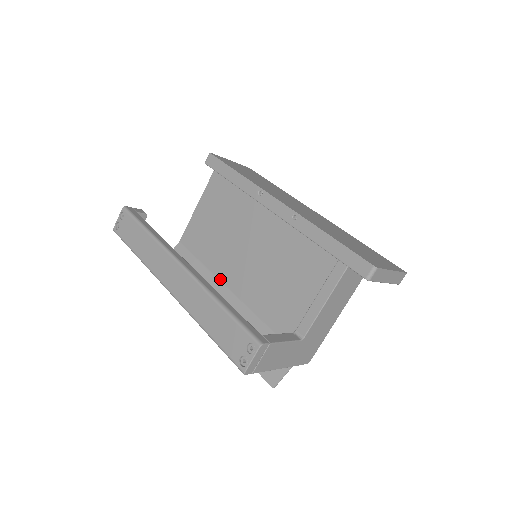
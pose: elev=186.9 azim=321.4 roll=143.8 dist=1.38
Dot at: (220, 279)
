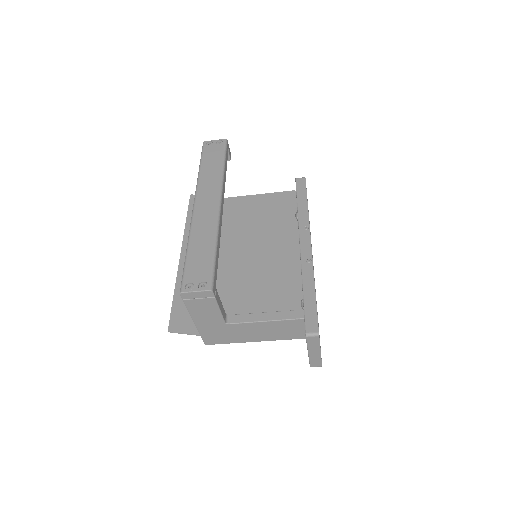
Dot at: occluded
